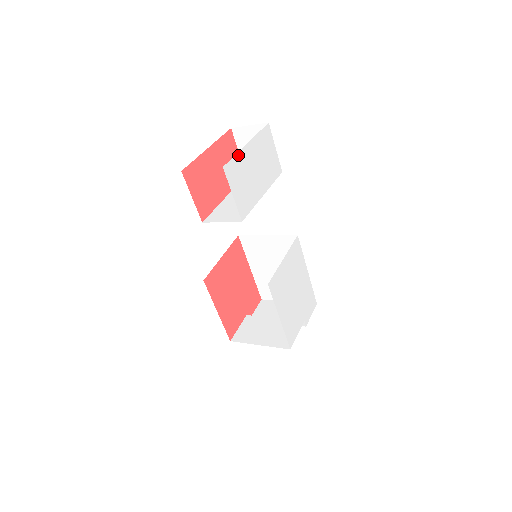
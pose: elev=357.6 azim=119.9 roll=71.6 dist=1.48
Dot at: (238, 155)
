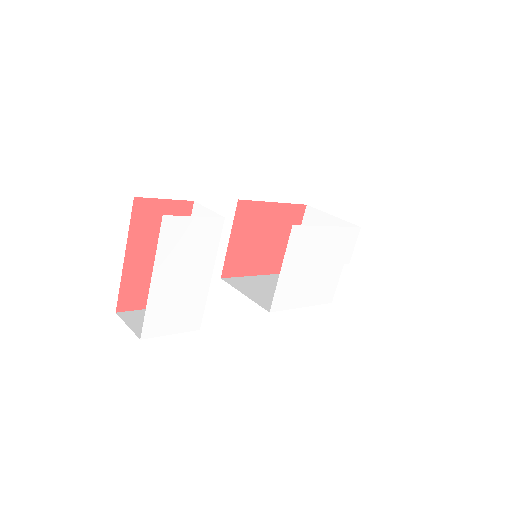
Dot at: (149, 306)
